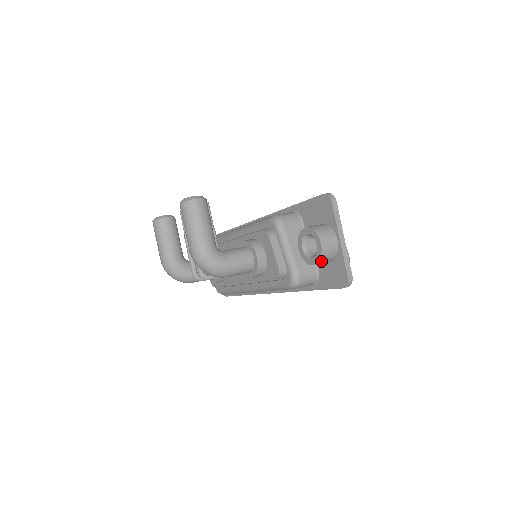
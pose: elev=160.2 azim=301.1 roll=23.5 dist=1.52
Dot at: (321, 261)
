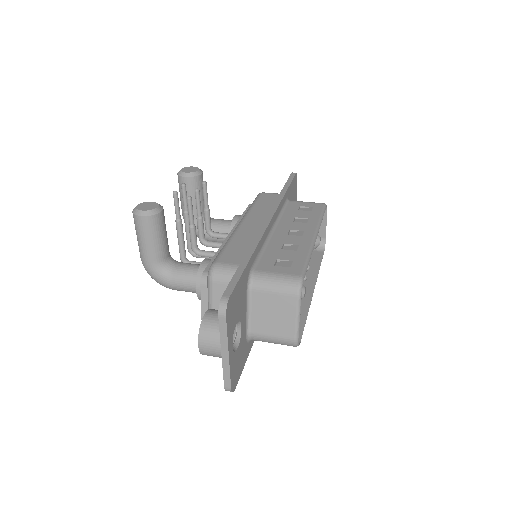
Dot at: occluded
